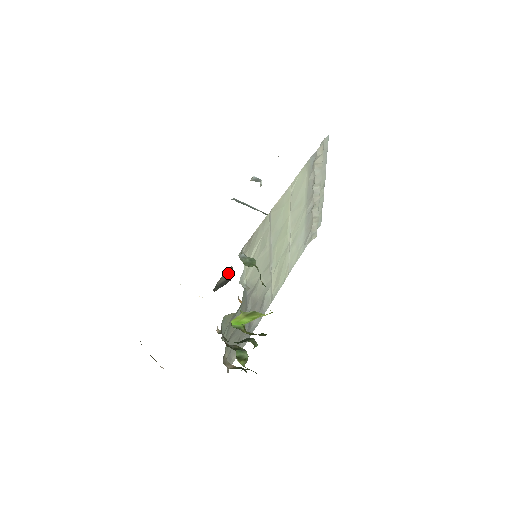
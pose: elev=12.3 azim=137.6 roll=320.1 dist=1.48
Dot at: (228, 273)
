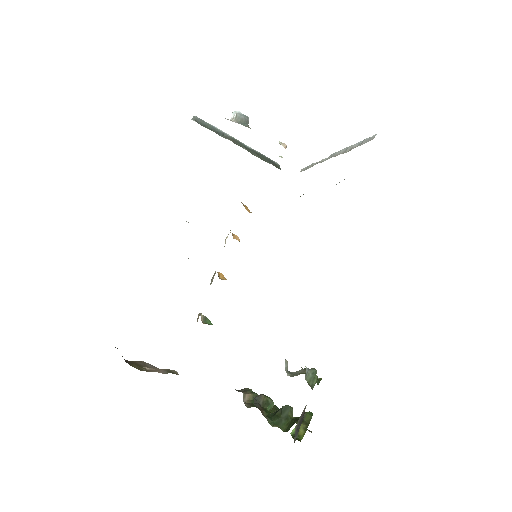
Dot at: (303, 413)
